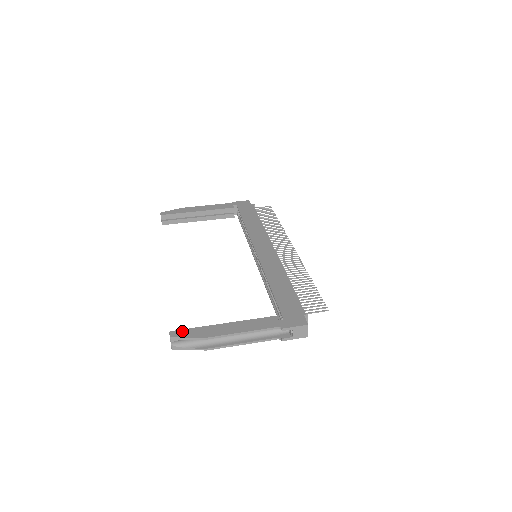
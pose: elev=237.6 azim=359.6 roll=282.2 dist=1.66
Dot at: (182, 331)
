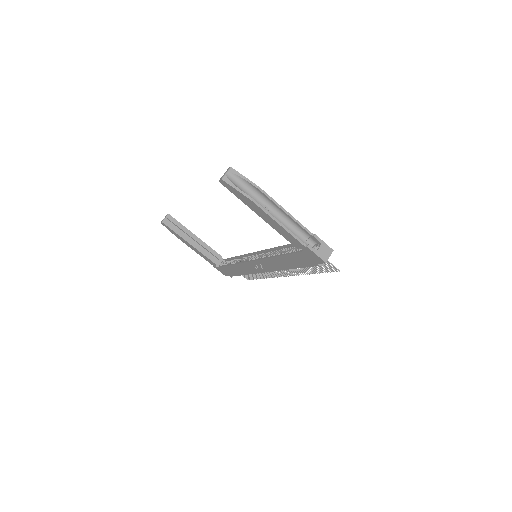
Dot at: occluded
